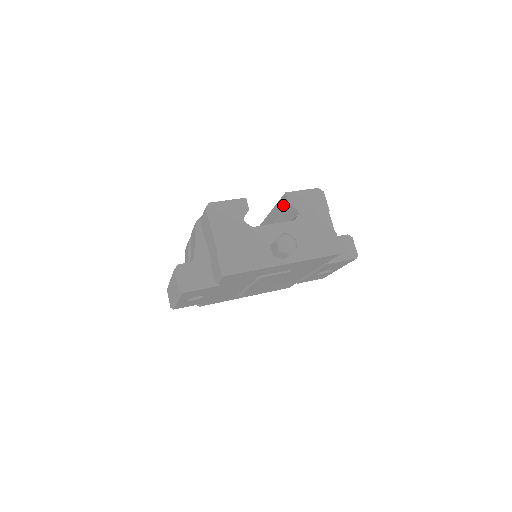
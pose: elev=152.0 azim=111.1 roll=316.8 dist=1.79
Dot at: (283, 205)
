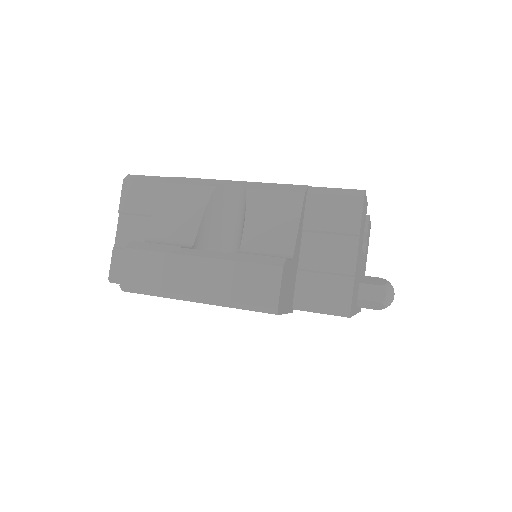
Dot at: occluded
